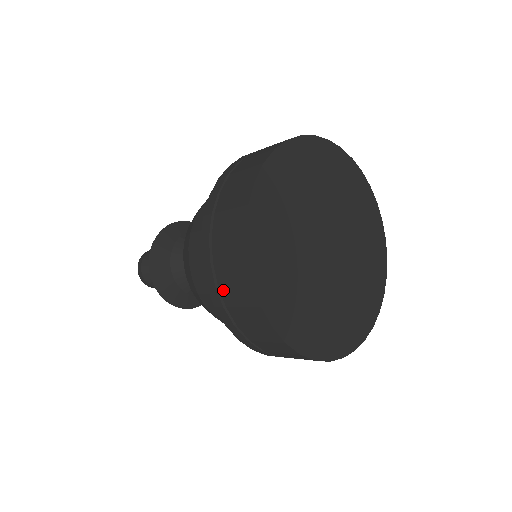
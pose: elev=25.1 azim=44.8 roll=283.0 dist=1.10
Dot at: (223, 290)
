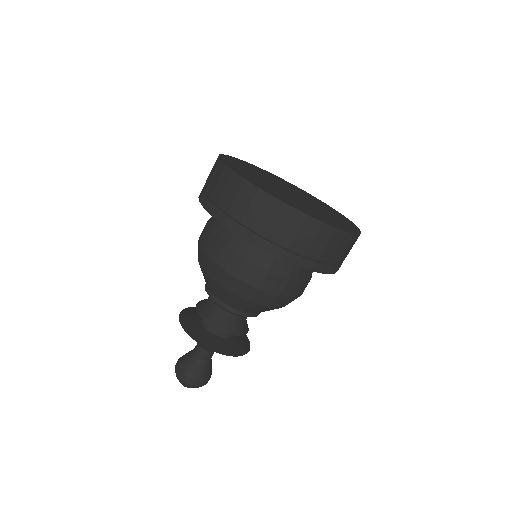
Dot at: (233, 211)
